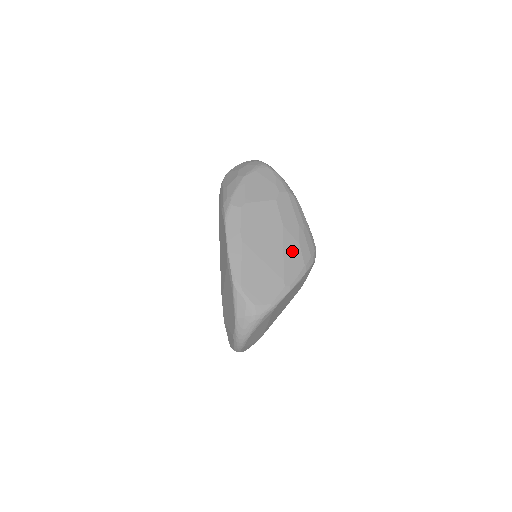
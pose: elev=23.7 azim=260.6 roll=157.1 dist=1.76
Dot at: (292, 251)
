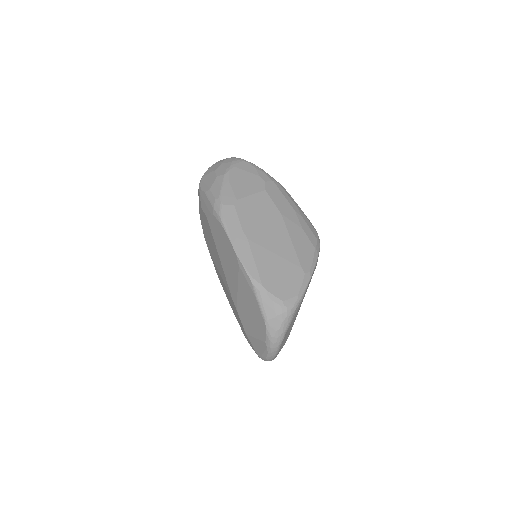
Dot at: (298, 237)
